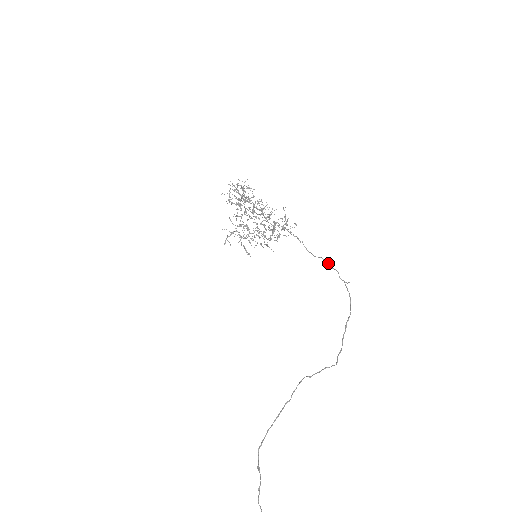
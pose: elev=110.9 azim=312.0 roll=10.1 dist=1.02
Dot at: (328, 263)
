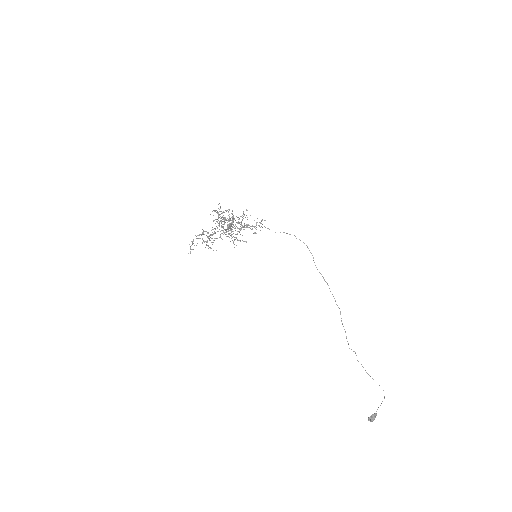
Dot at: (287, 233)
